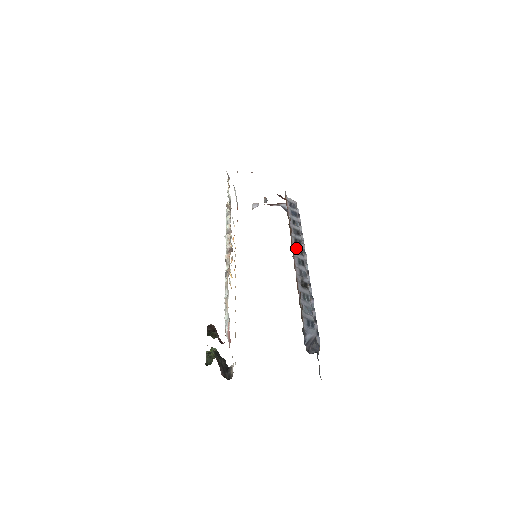
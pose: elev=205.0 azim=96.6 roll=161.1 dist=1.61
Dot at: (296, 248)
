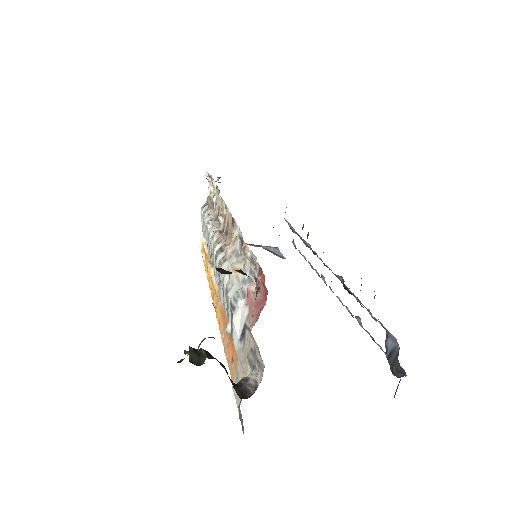
Dot at: occluded
